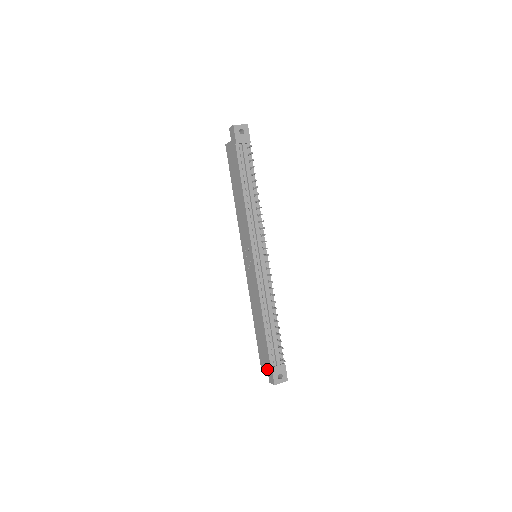
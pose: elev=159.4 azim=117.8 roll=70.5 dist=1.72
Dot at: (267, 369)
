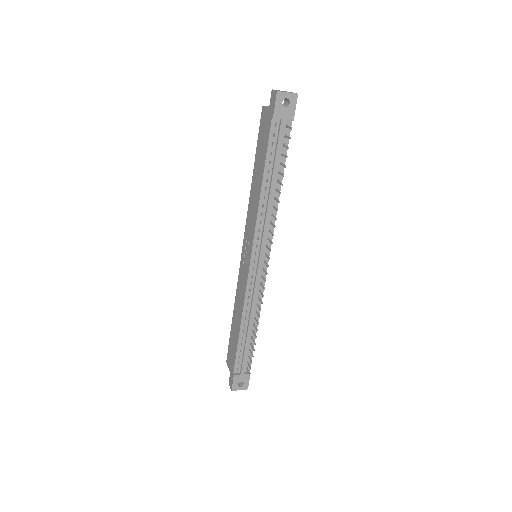
Dot at: (230, 371)
